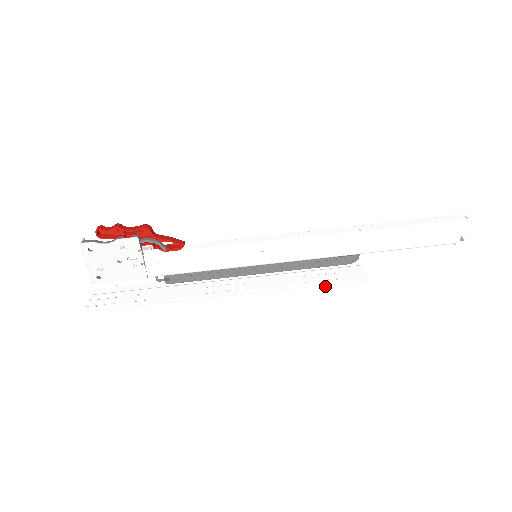
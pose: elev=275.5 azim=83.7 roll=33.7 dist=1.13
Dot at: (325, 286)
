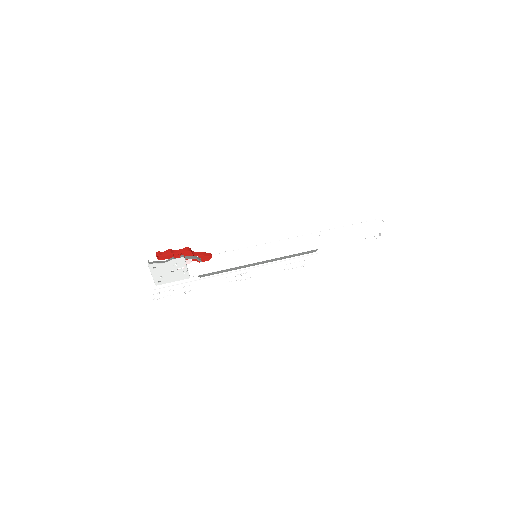
Dot at: (300, 271)
